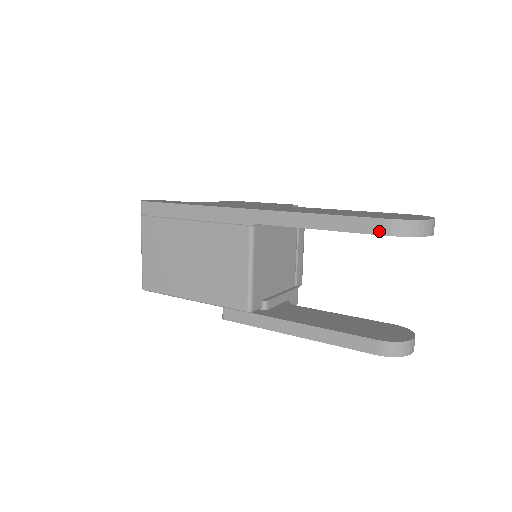
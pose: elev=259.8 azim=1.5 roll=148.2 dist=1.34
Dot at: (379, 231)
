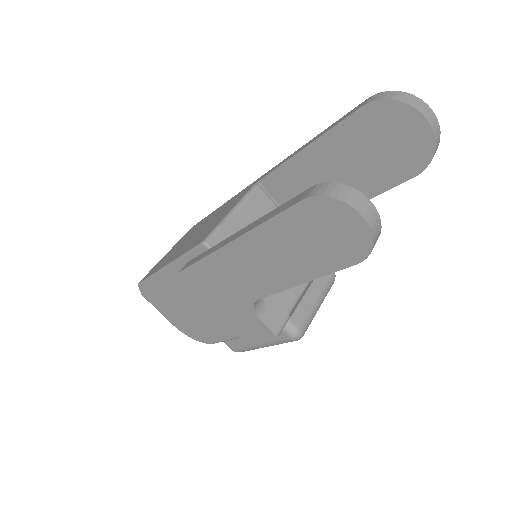
Dot at: (358, 108)
